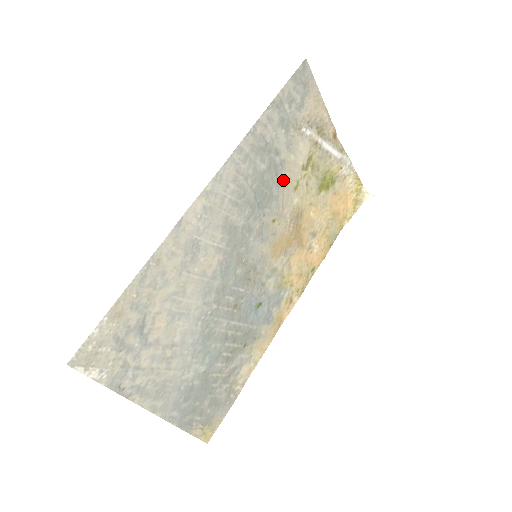
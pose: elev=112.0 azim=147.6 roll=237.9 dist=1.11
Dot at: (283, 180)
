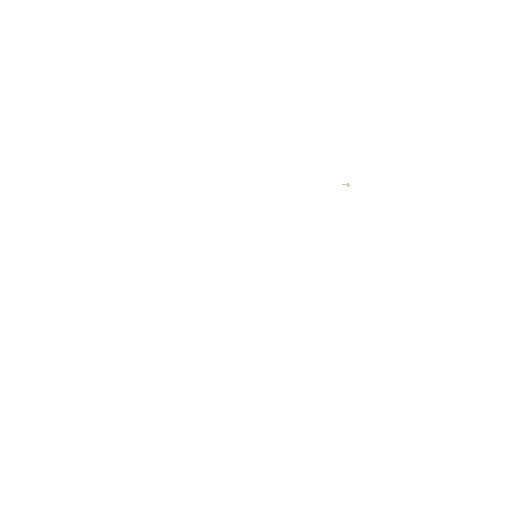
Dot at: occluded
